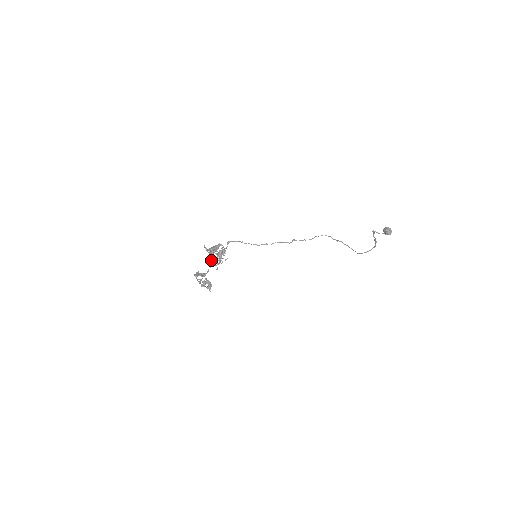
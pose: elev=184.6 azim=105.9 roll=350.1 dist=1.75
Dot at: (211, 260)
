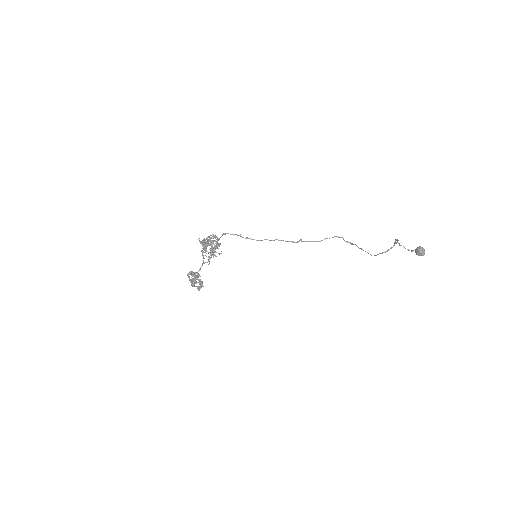
Dot at: occluded
